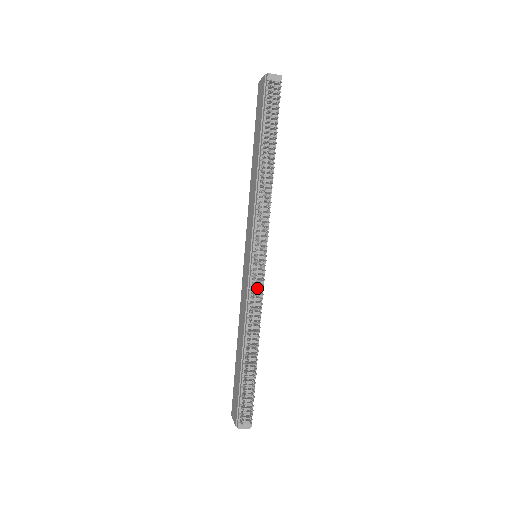
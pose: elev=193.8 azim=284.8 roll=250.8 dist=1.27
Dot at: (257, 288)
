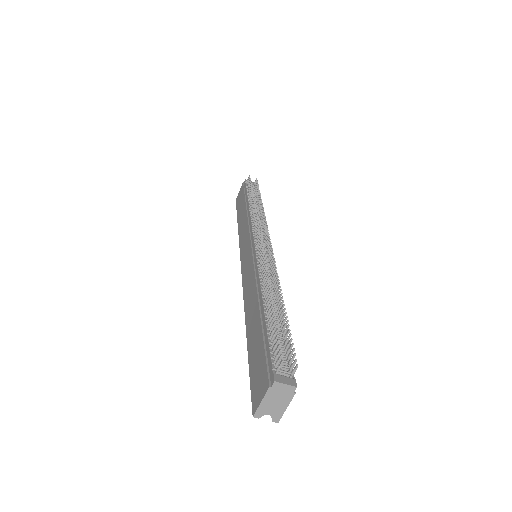
Dot at: occluded
